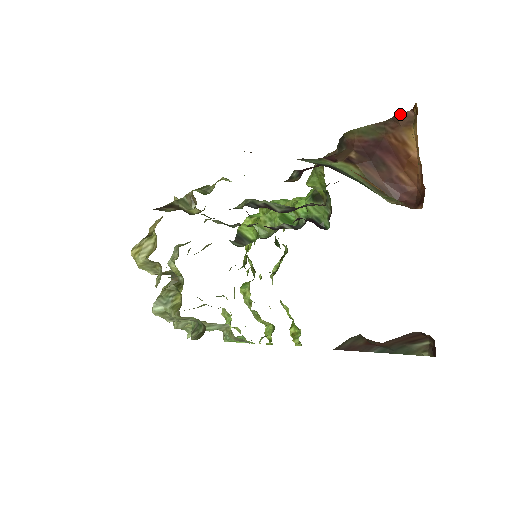
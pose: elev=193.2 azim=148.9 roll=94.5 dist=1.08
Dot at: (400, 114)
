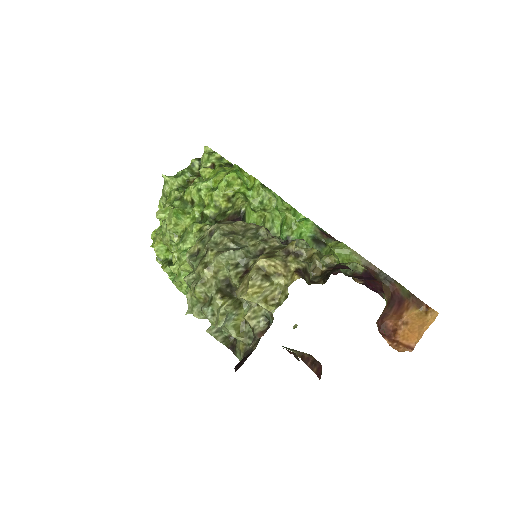
Dot at: (422, 301)
